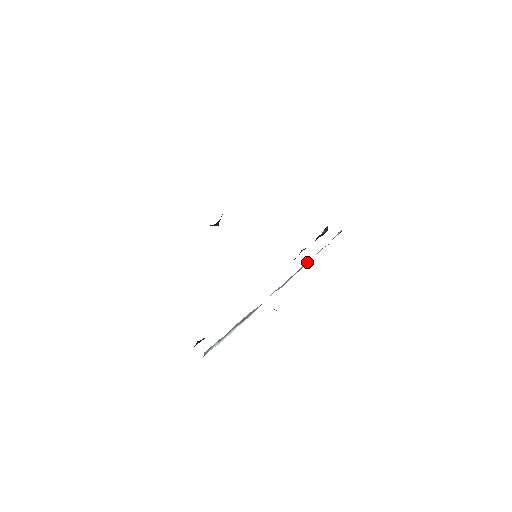
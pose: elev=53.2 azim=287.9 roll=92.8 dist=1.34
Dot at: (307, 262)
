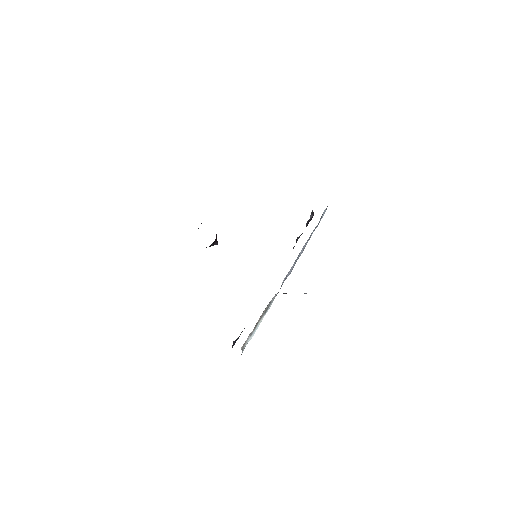
Dot at: (304, 246)
